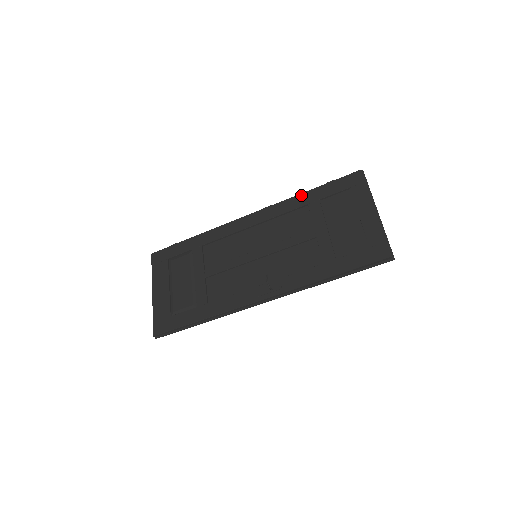
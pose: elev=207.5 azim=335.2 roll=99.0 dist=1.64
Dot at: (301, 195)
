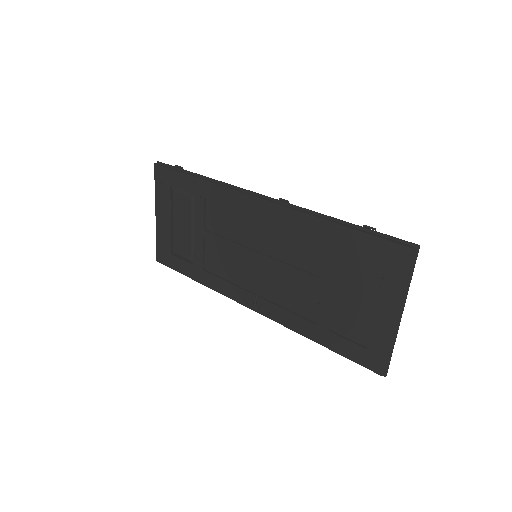
Dot at: (325, 223)
